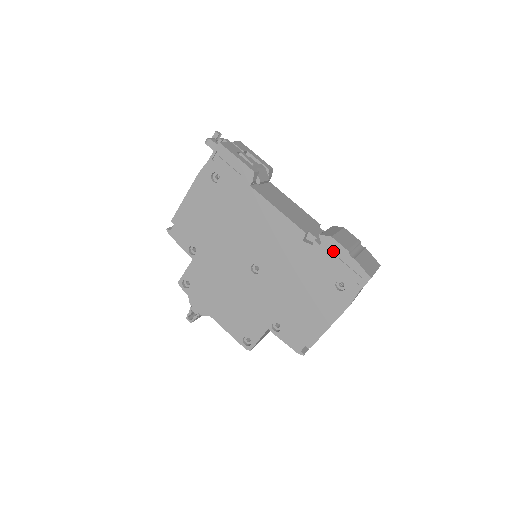
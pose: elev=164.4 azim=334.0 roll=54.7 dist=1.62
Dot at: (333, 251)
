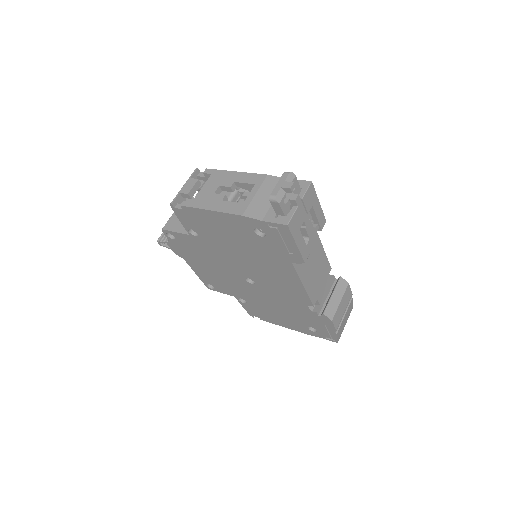
Dot at: (325, 323)
